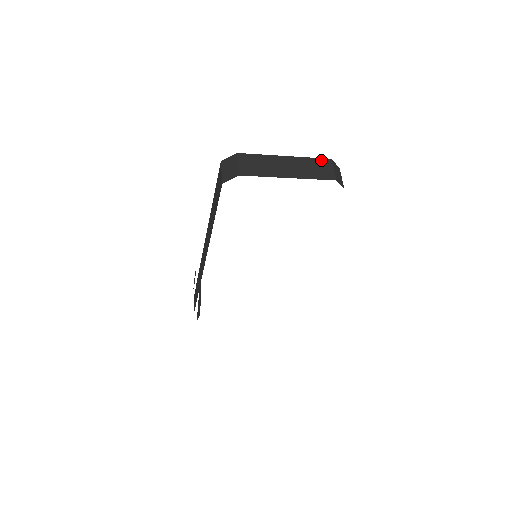
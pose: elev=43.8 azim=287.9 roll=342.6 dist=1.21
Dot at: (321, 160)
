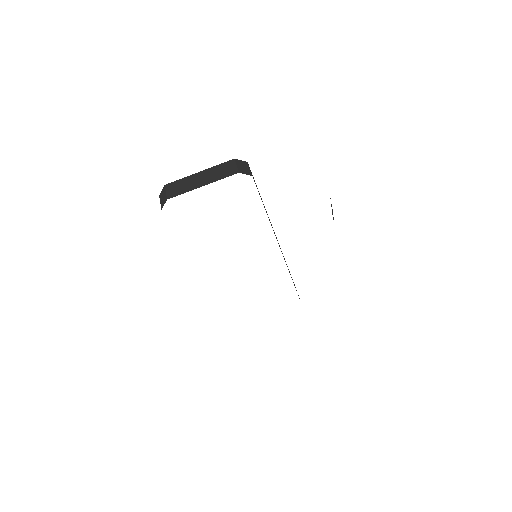
Dot at: (226, 163)
